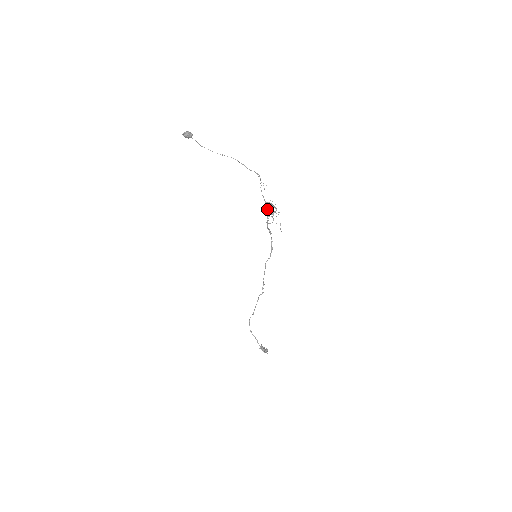
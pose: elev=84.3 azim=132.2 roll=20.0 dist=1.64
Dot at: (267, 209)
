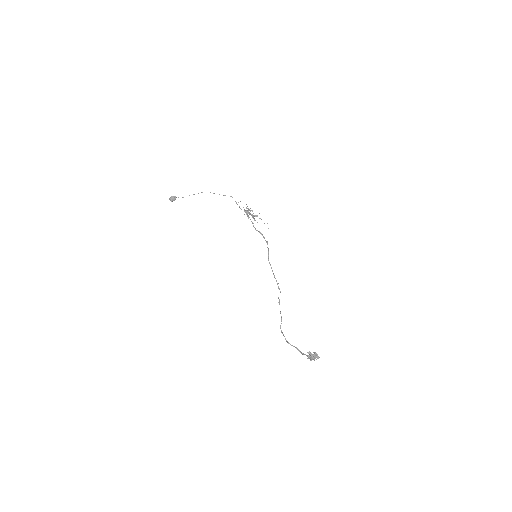
Dot at: (246, 211)
